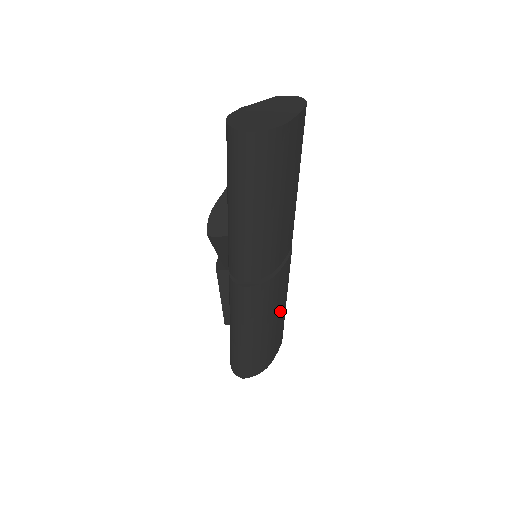
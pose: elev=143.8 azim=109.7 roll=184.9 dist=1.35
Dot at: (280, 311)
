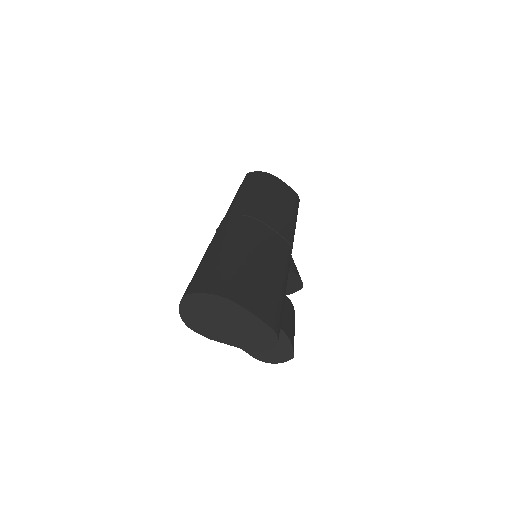
Dot at: (265, 264)
